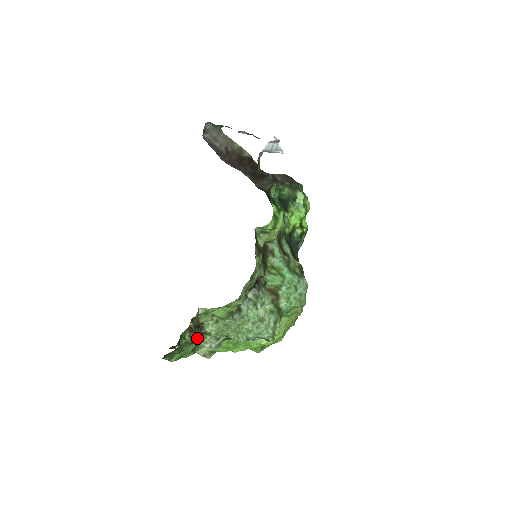
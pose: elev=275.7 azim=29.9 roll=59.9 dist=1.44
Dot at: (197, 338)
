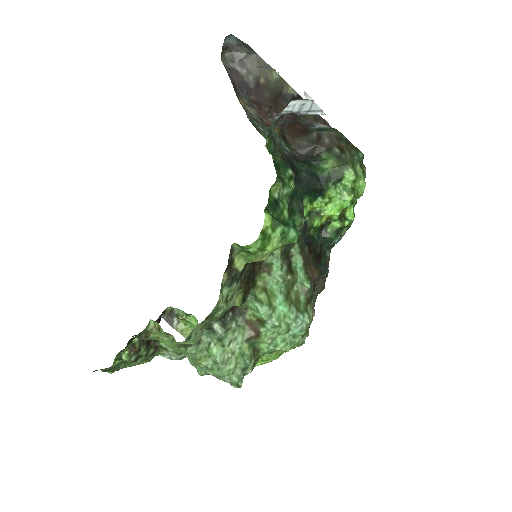
Dot at: (146, 353)
